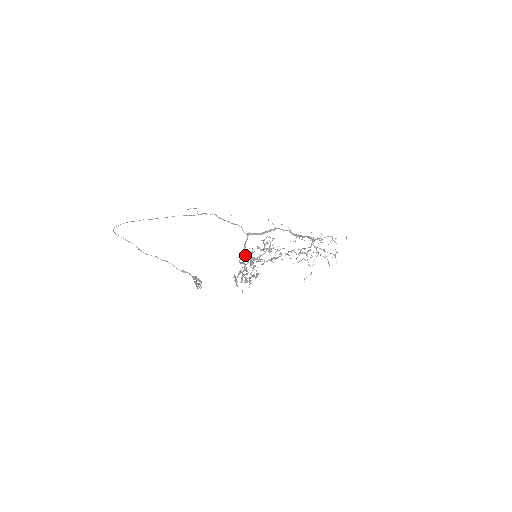
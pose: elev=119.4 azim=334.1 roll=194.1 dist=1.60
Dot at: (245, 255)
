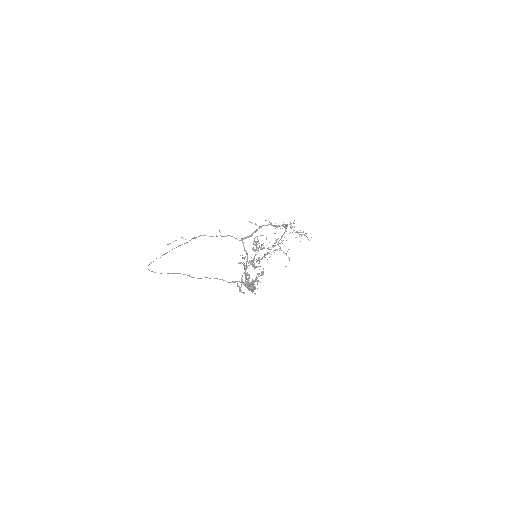
Dot at: (240, 263)
